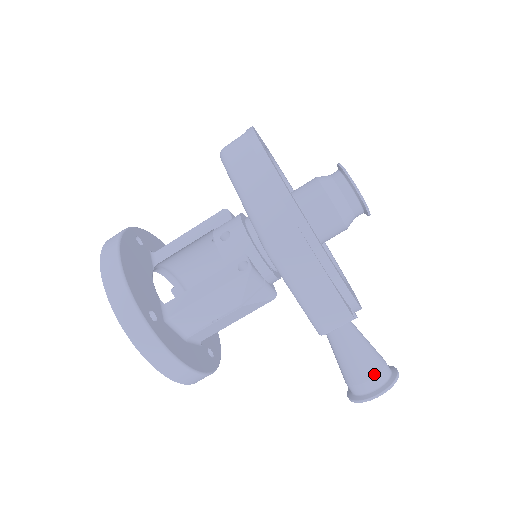
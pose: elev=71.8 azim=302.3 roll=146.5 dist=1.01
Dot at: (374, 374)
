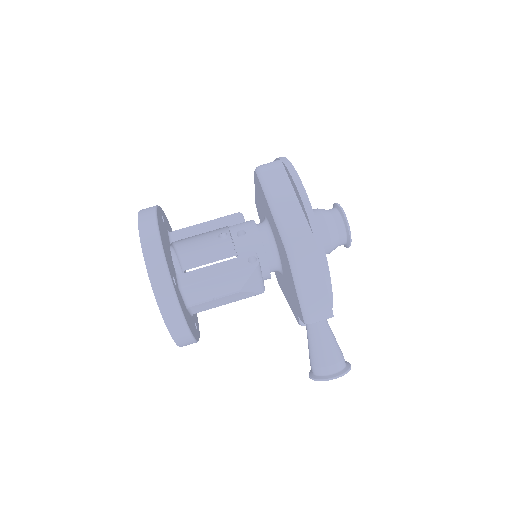
Dot at: (336, 361)
